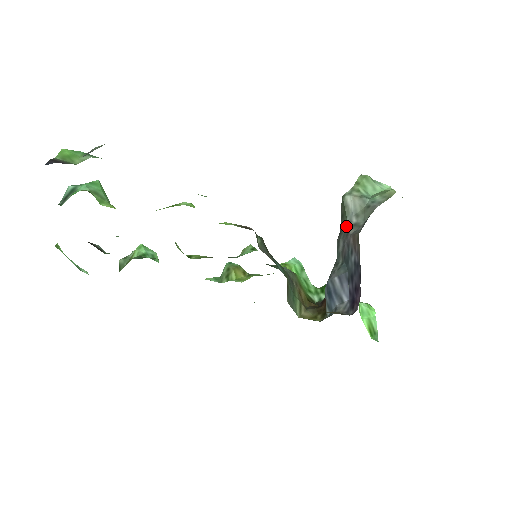
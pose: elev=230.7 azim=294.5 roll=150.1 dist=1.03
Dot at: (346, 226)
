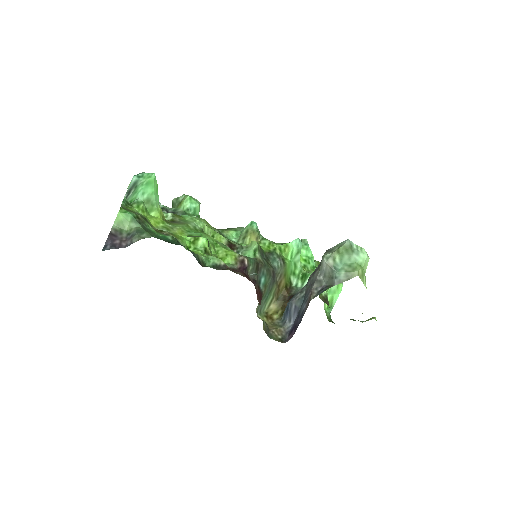
Dot at: (316, 276)
